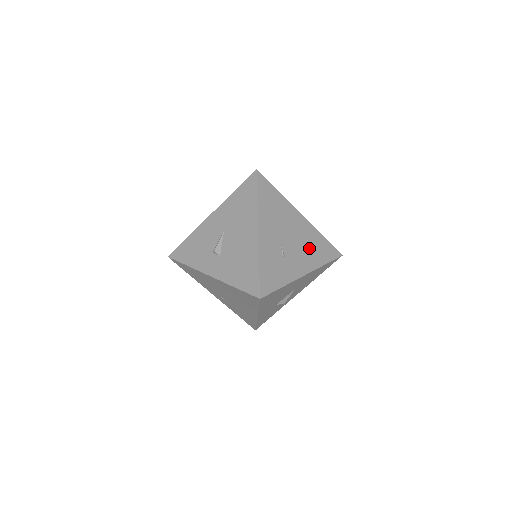
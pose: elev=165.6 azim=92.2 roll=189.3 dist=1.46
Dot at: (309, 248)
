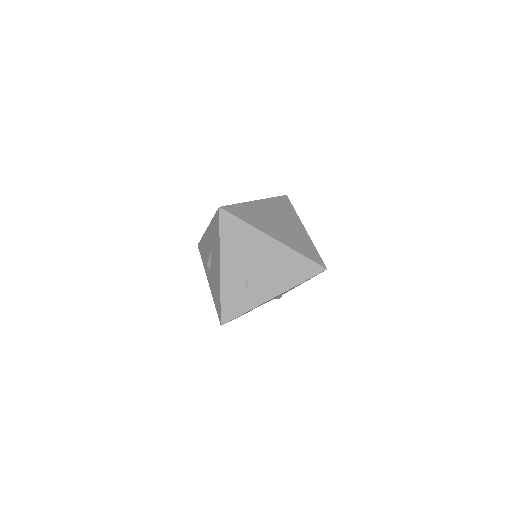
Dot at: (280, 272)
